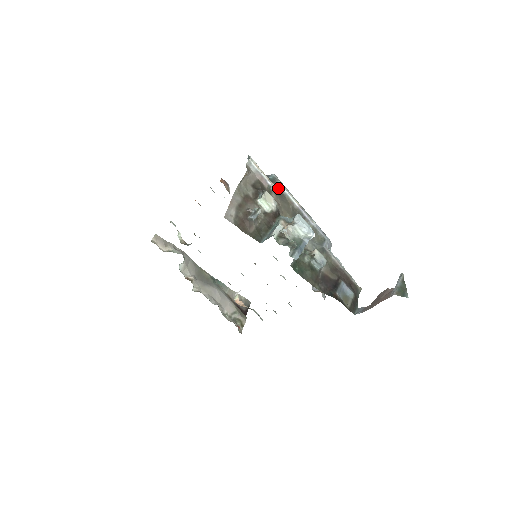
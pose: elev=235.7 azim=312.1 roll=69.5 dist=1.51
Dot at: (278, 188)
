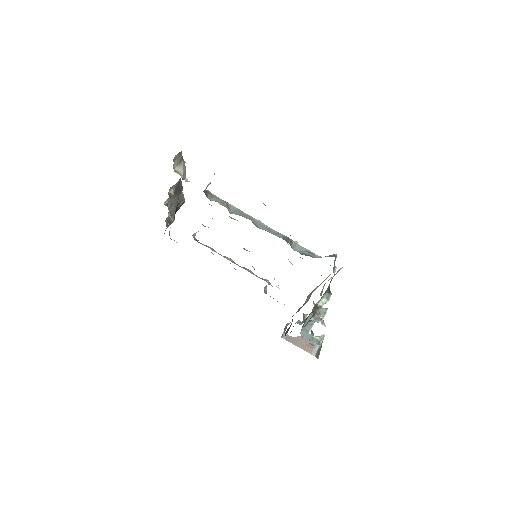
Dot at: occluded
